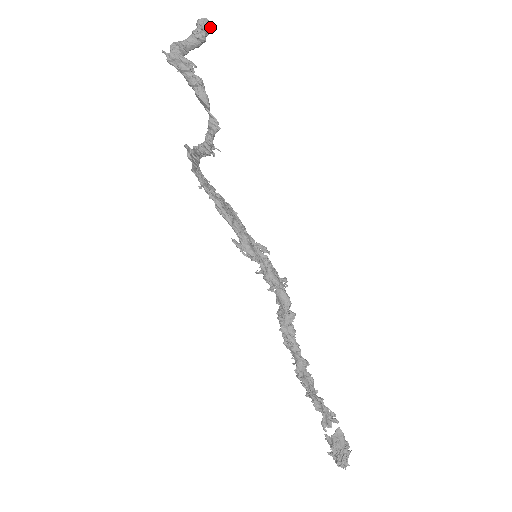
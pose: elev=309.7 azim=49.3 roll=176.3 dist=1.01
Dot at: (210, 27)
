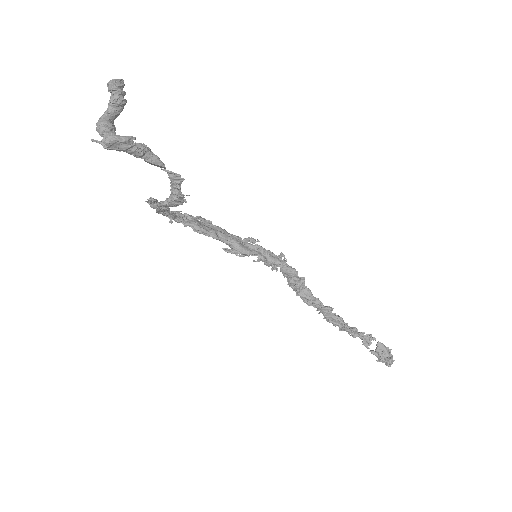
Dot at: (123, 85)
